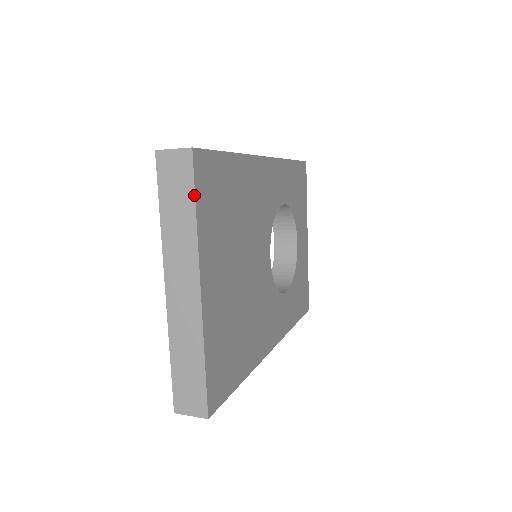
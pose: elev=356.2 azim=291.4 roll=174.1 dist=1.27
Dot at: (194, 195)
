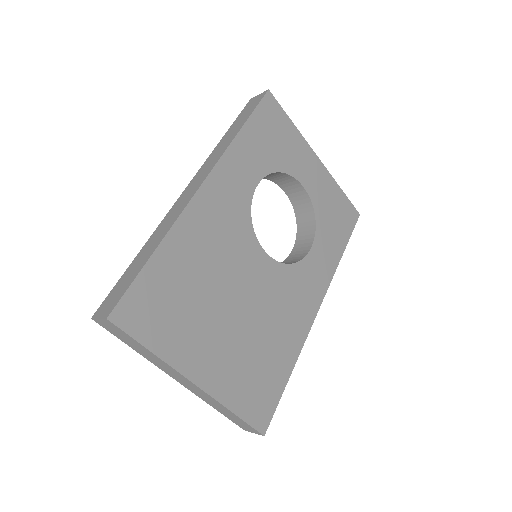
Dot at: (137, 342)
